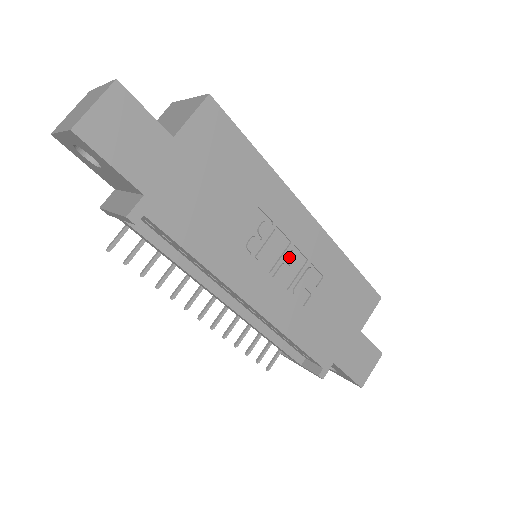
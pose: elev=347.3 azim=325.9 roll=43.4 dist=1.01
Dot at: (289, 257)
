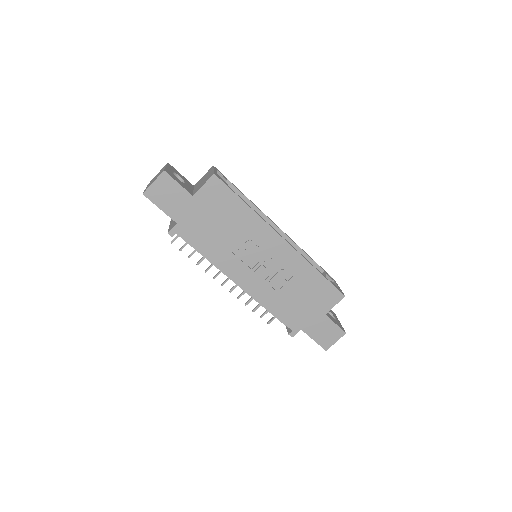
Dot at: (266, 262)
